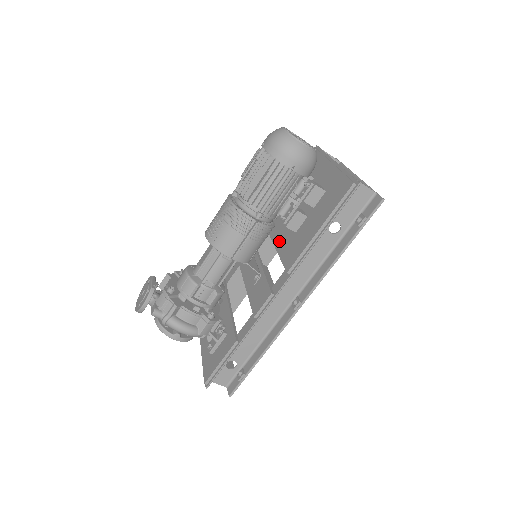
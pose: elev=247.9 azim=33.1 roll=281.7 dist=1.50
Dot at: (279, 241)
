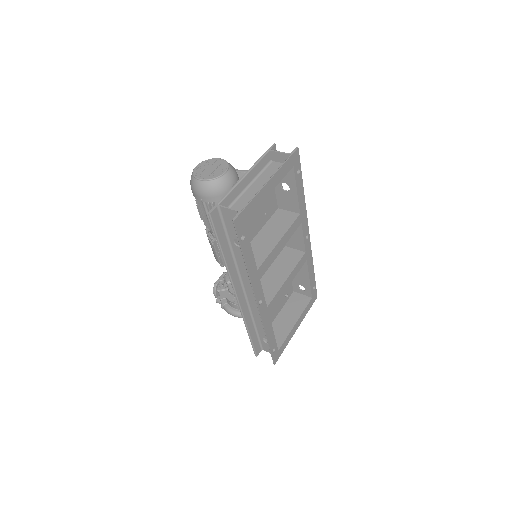
Dot at: occluded
